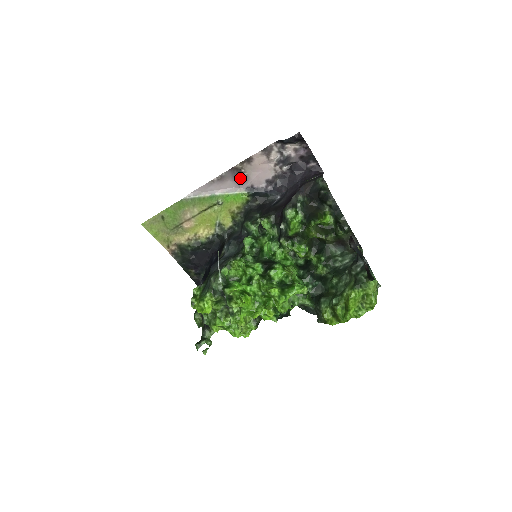
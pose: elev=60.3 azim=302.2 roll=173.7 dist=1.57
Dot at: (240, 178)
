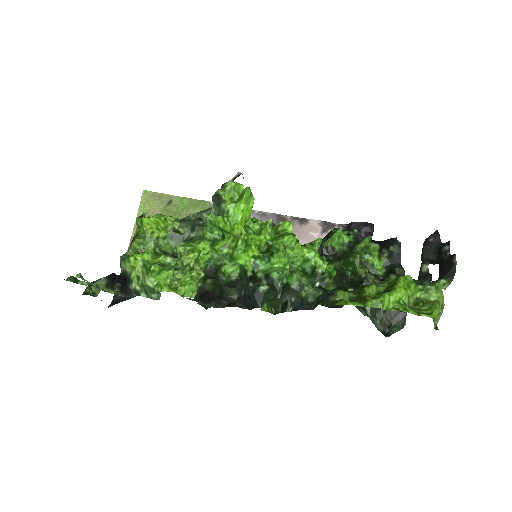
Dot at: occluded
